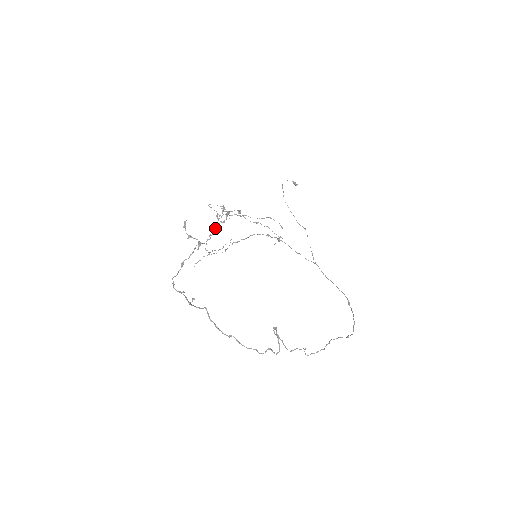
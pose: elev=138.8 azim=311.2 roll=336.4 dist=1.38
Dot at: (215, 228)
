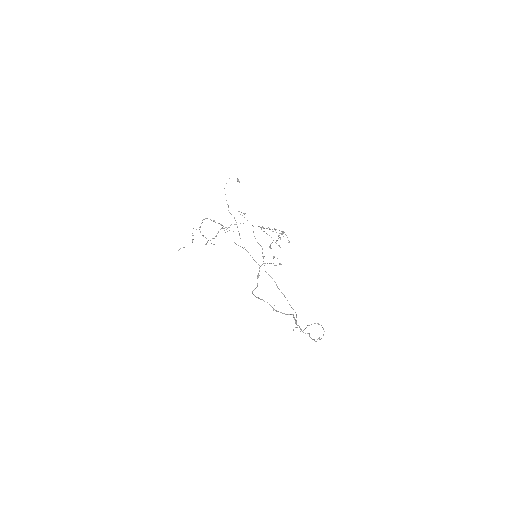
Dot at: occluded
